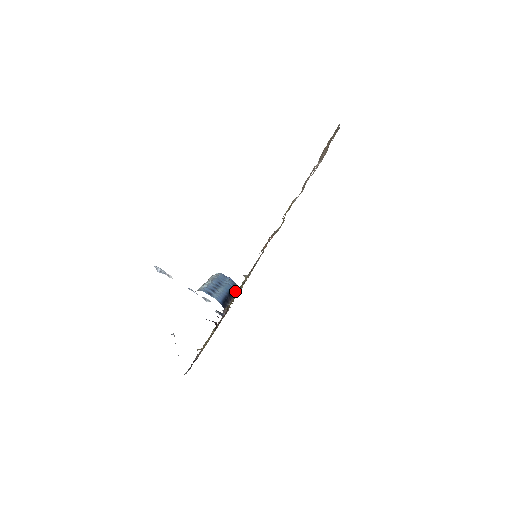
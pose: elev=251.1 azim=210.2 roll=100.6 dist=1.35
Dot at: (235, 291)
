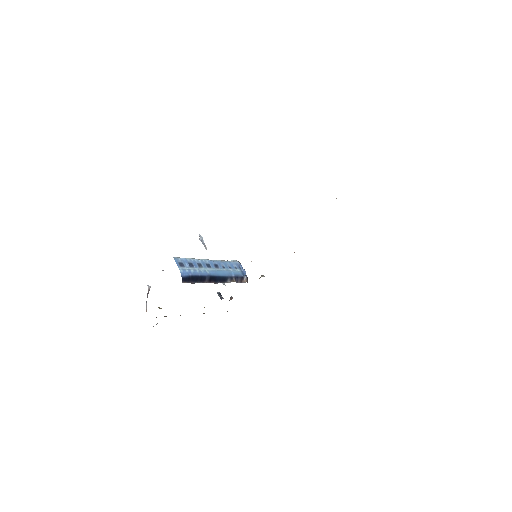
Dot at: (231, 280)
